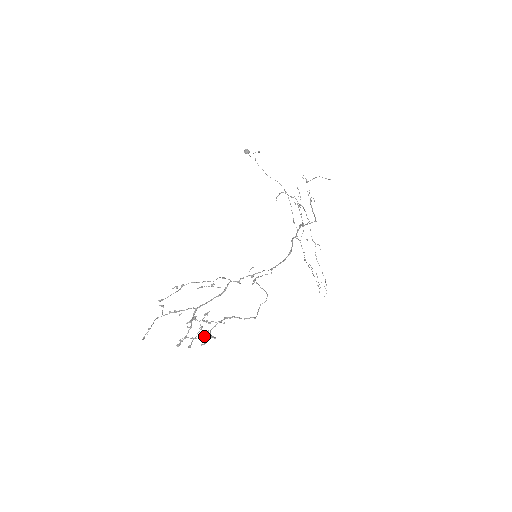
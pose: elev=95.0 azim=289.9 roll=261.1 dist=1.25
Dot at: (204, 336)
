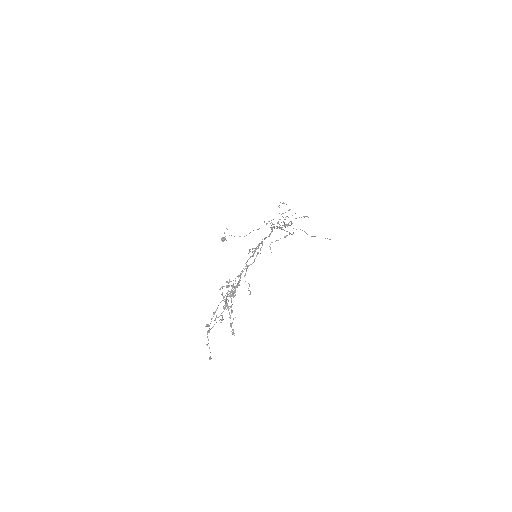
Dot at: (233, 293)
